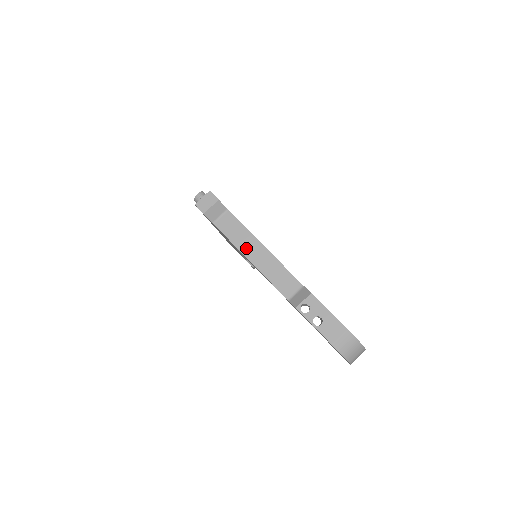
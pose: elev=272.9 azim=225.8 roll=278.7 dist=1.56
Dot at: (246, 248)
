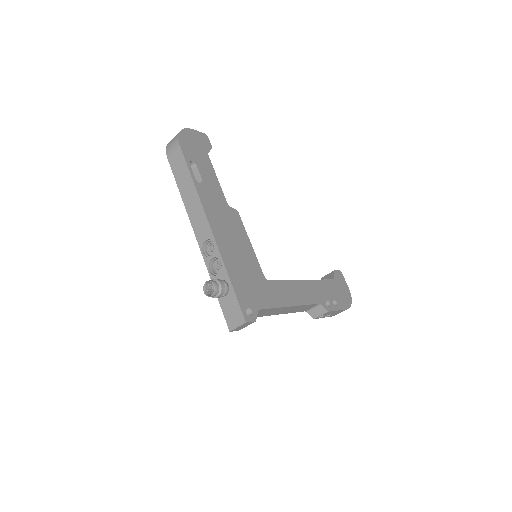
Dot at: (275, 313)
